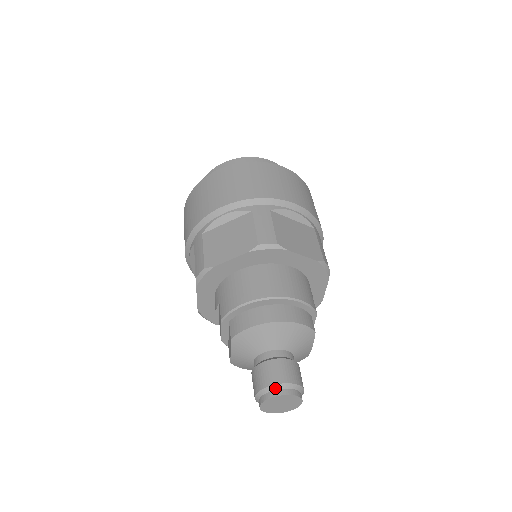
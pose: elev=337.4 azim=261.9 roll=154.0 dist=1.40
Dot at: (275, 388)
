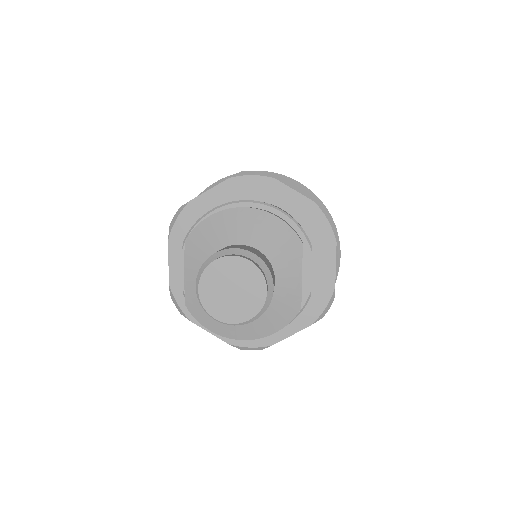
Dot at: (223, 254)
